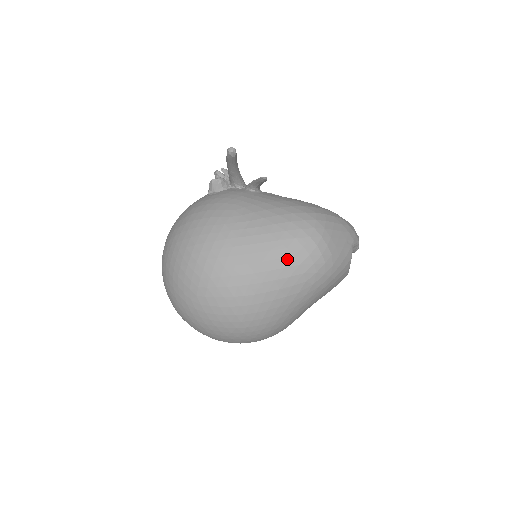
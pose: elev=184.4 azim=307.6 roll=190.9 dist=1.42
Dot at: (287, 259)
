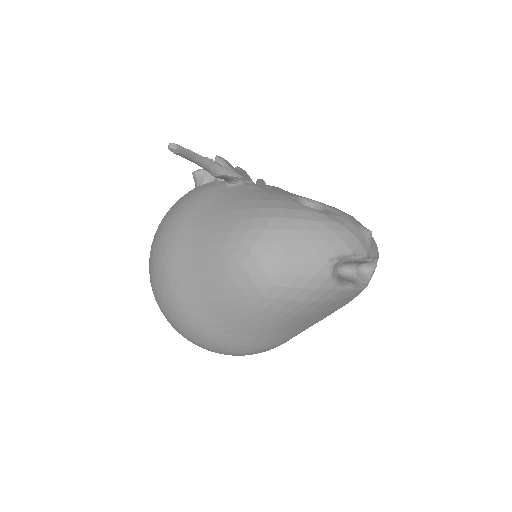
Dot at: (225, 278)
